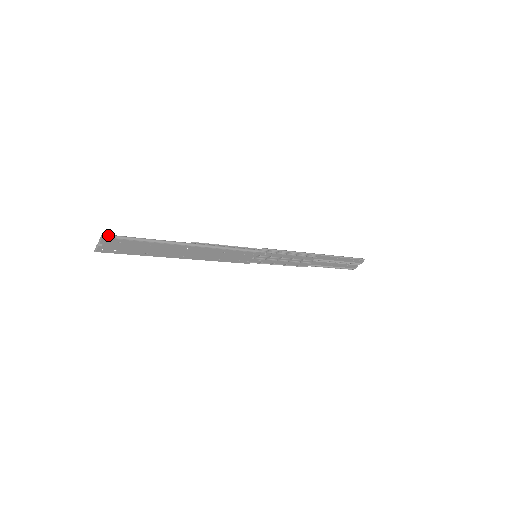
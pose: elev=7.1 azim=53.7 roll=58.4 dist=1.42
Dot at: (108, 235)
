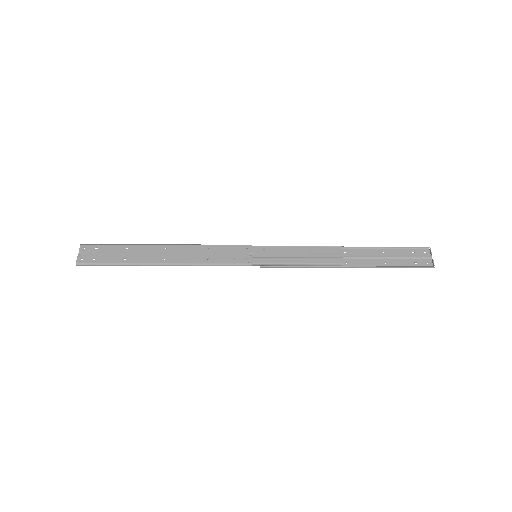
Dot at: (86, 245)
